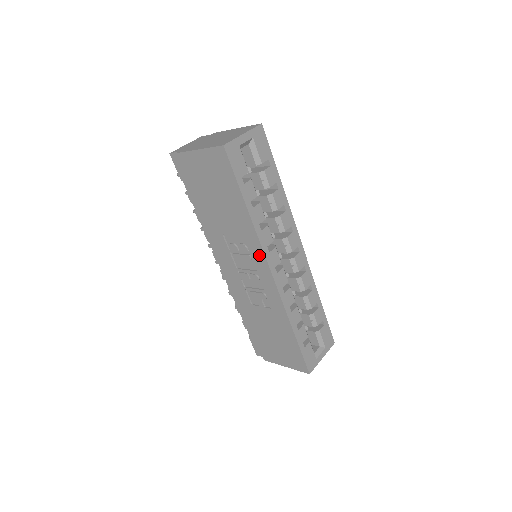
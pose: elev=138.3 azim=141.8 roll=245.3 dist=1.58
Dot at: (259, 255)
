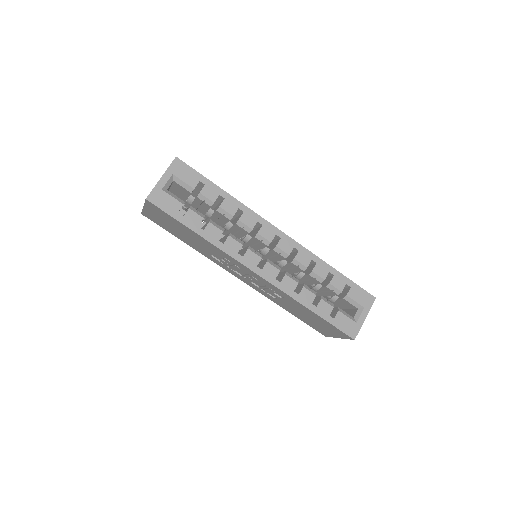
Dot at: (237, 263)
